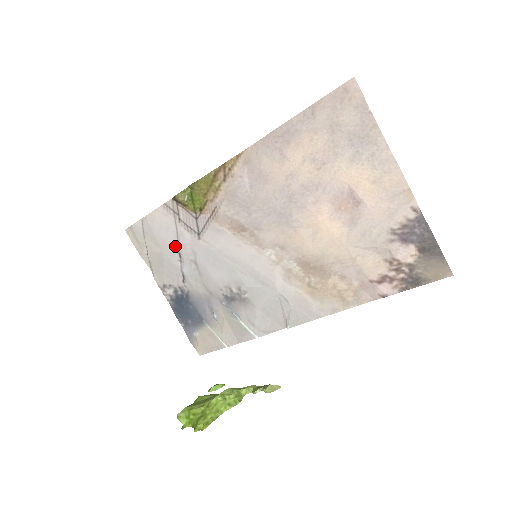
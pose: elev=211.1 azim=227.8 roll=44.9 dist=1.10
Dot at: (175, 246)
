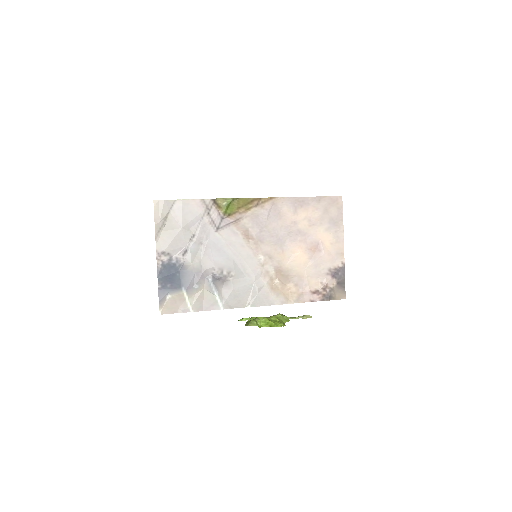
Dot at: (193, 229)
